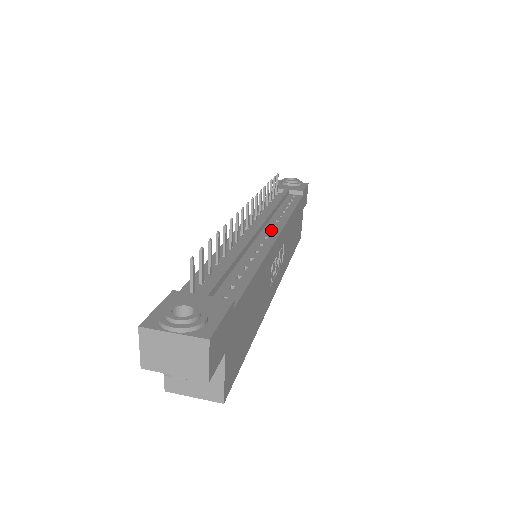
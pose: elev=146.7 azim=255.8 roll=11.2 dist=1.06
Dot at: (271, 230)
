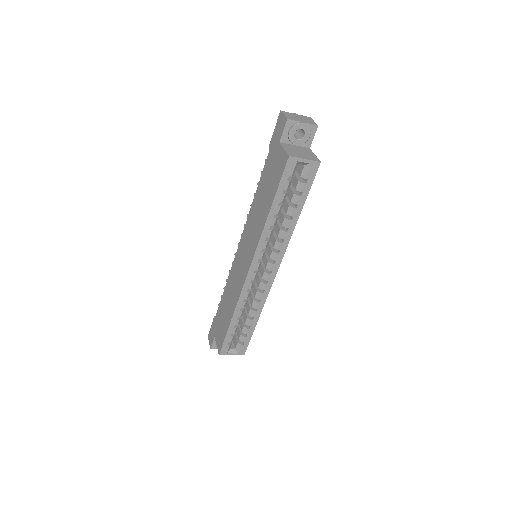
Dot at: occluded
